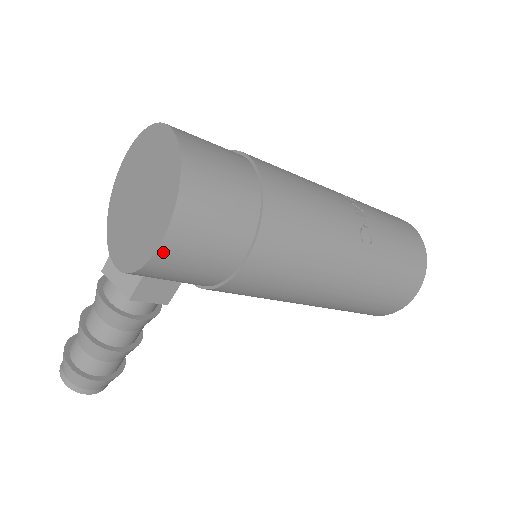
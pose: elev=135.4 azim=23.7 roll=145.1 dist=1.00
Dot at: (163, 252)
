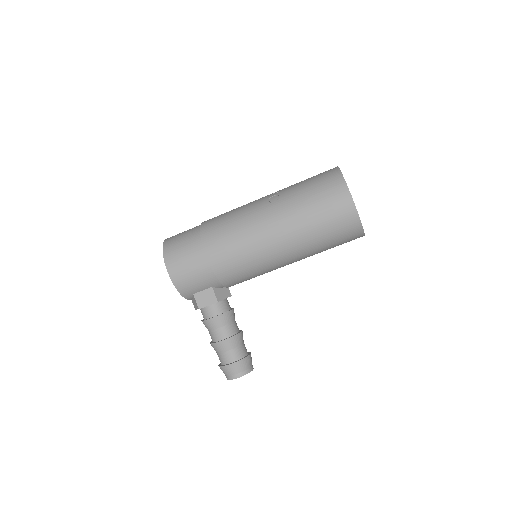
Dot at: (172, 273)
